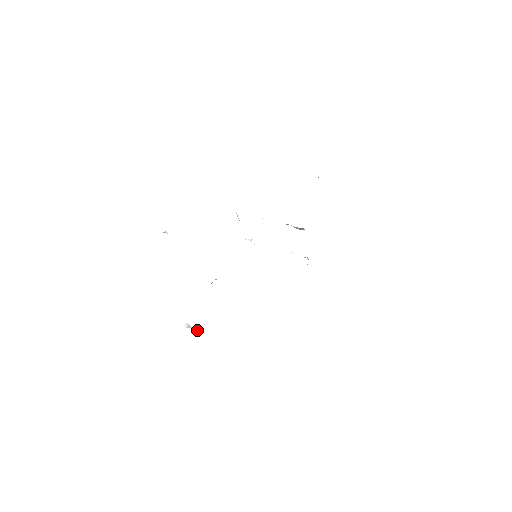
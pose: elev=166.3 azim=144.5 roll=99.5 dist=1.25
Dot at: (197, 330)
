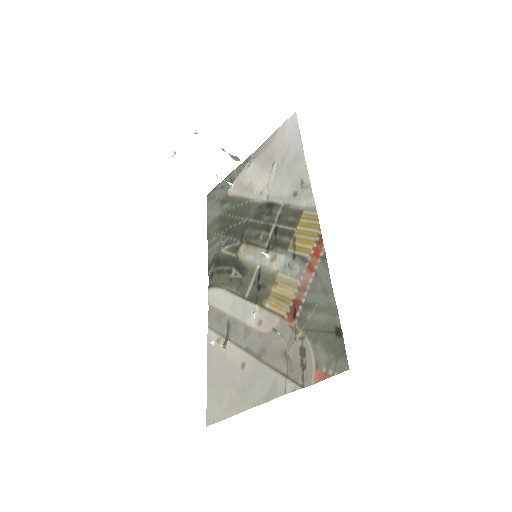
Dot at: (225, 347)
